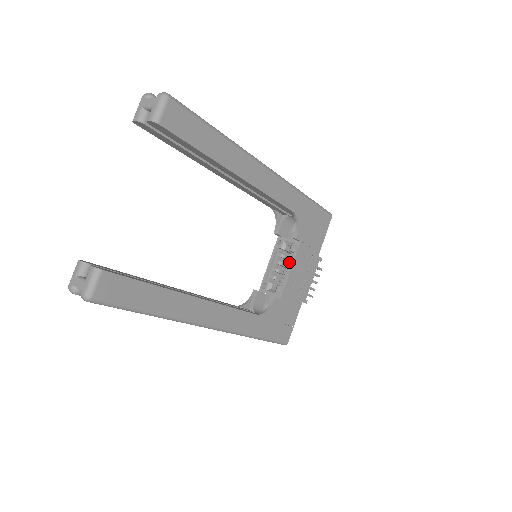
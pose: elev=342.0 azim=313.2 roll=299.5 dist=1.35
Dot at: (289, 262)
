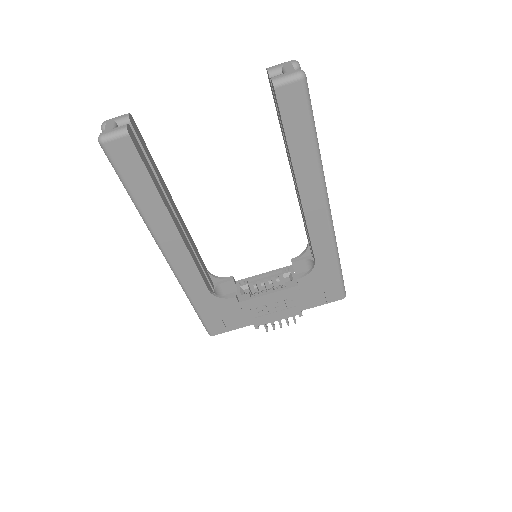
Dot at: occluded
